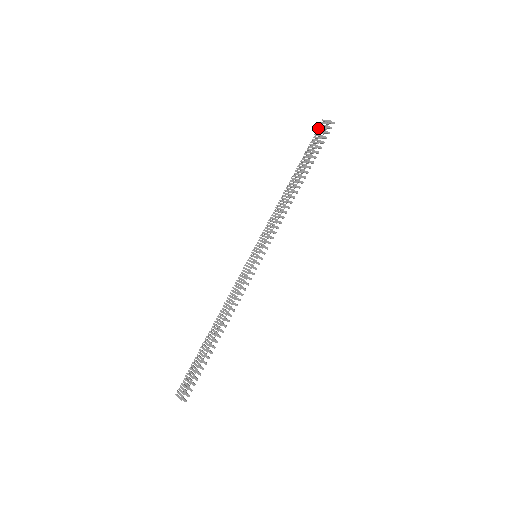
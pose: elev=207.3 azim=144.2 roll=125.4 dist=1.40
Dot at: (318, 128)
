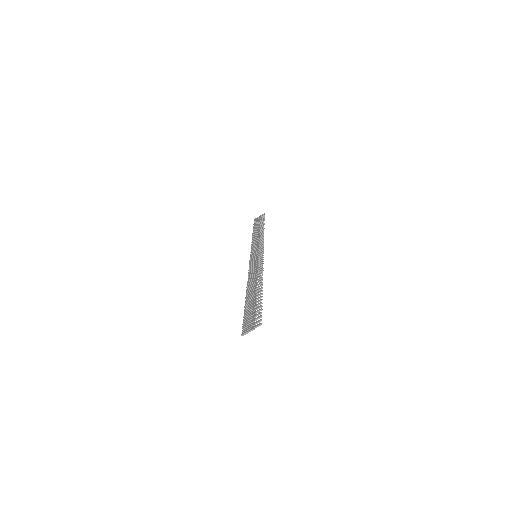
Dot at: (254, 221)
